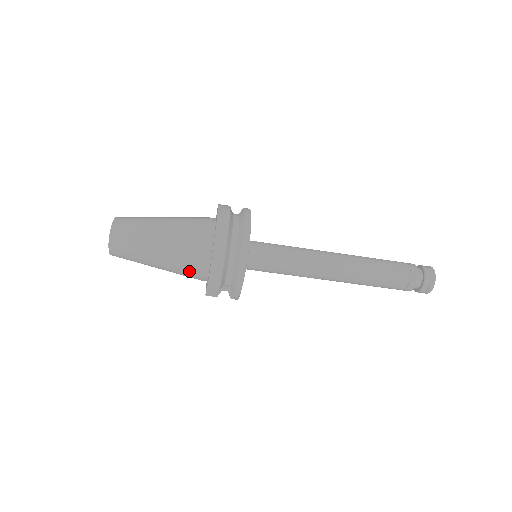
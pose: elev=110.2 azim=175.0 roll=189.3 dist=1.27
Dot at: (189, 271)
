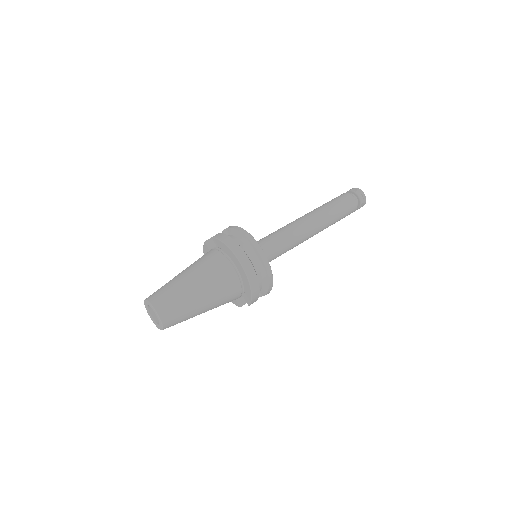
Dot at: occluded
